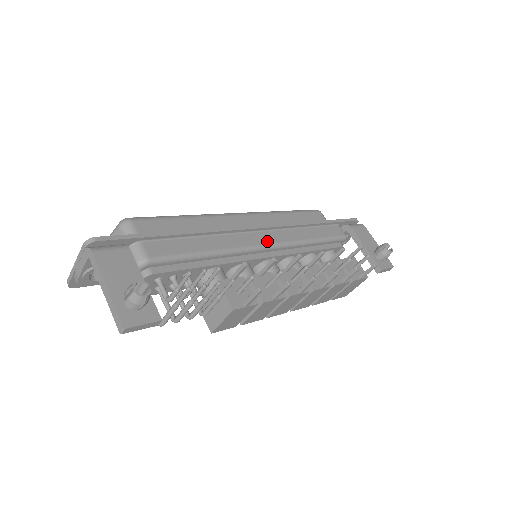
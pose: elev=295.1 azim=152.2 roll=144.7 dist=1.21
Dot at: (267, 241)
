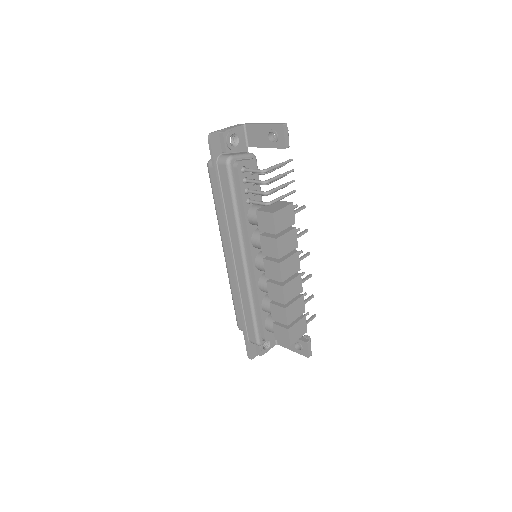
Dot at: occluded
